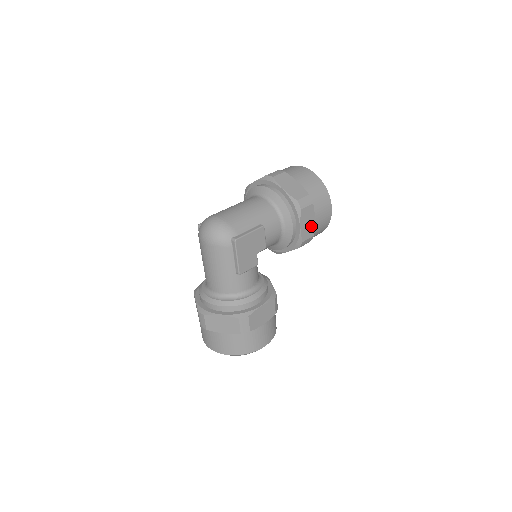
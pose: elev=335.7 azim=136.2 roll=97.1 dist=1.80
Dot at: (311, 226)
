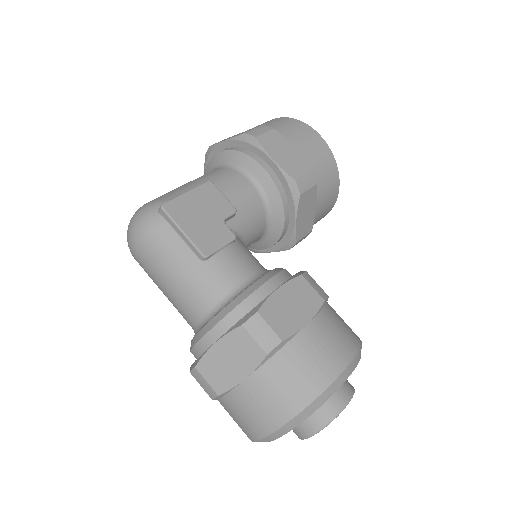
Dot at: (295, 158)
